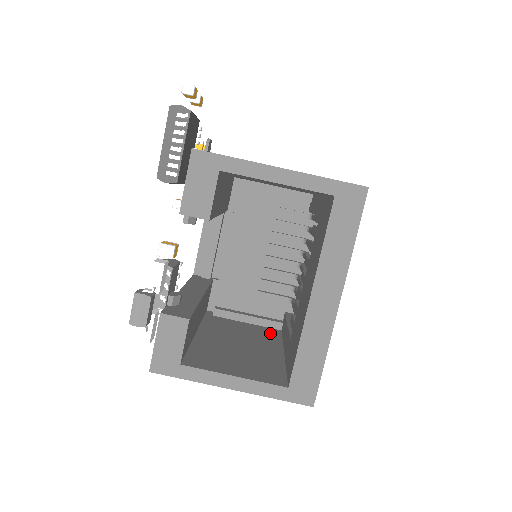
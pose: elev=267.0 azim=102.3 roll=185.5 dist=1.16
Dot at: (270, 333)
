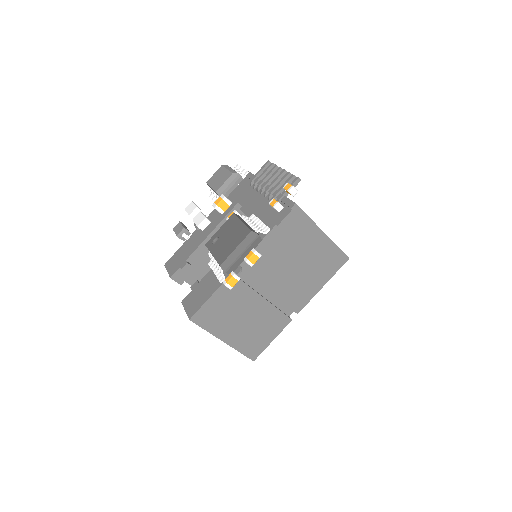
Dot at: occluded
